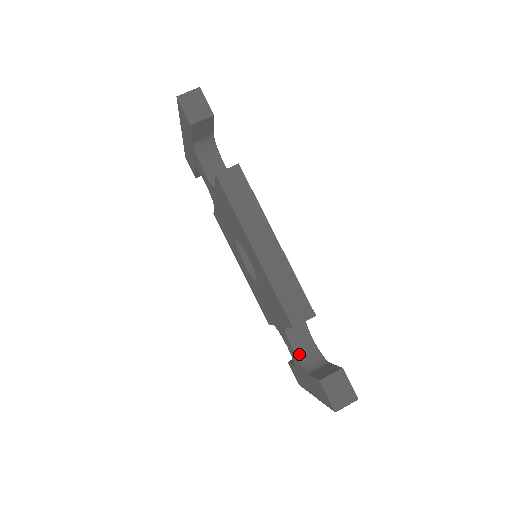
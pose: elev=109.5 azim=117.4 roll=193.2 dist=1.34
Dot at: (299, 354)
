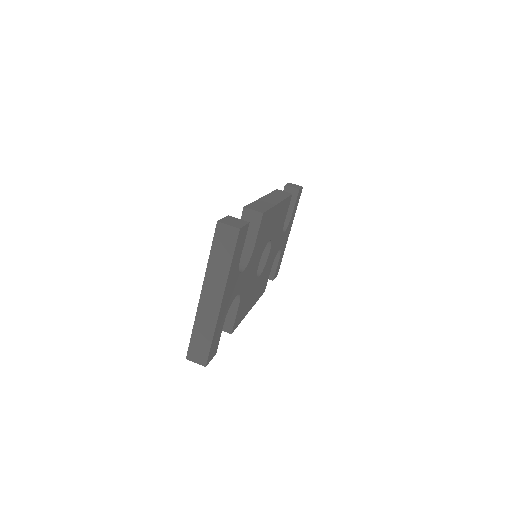
Dot at: occluded
